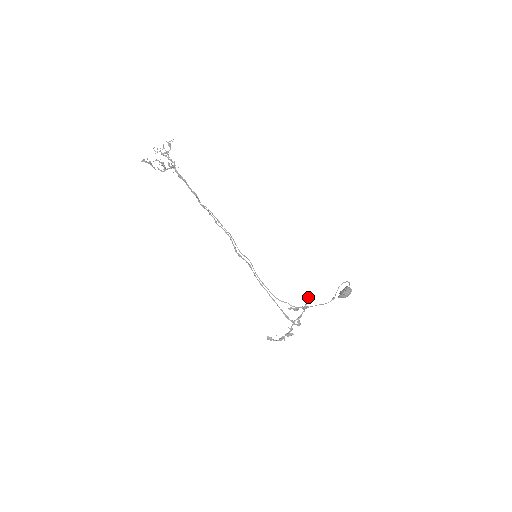
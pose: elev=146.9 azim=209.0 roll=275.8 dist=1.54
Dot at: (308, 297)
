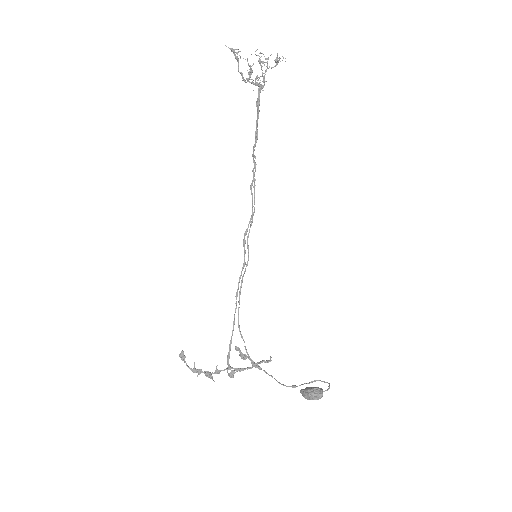
Dot at: (271, 357)
